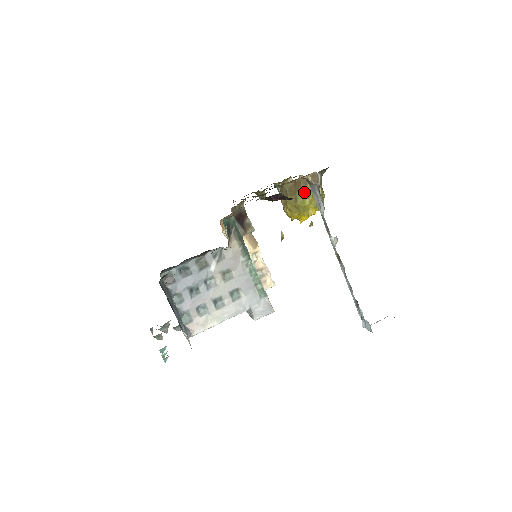
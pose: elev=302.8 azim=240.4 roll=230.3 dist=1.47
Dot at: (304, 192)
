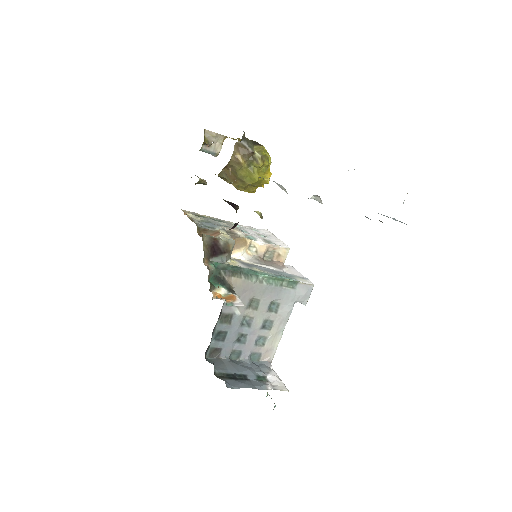
Dot at: (244, 170)
